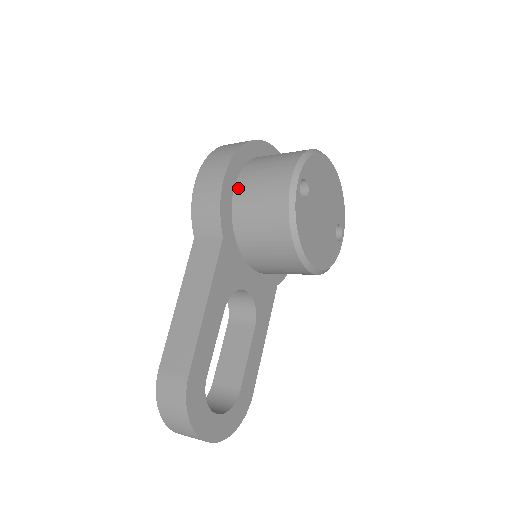
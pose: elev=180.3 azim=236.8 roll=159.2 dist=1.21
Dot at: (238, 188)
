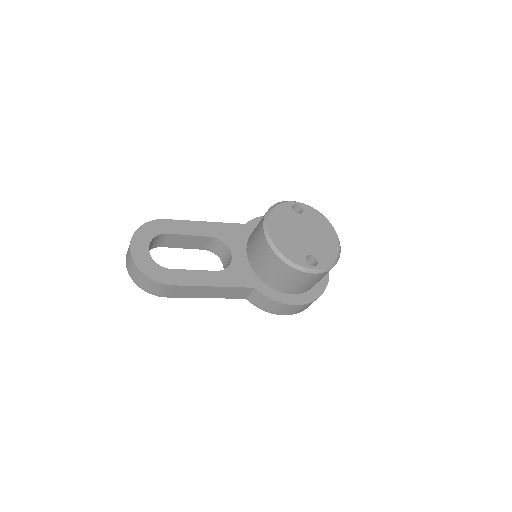
Dot at: occluded
